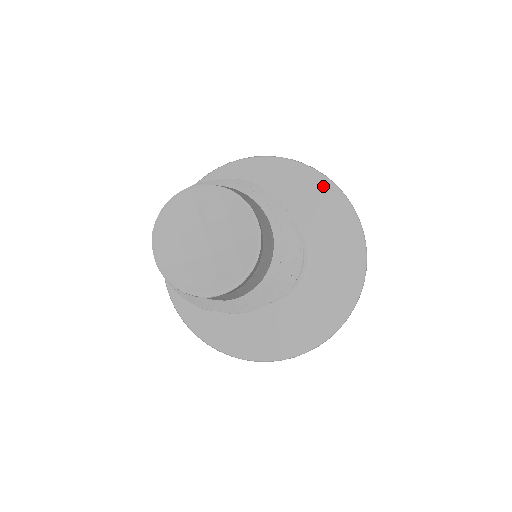
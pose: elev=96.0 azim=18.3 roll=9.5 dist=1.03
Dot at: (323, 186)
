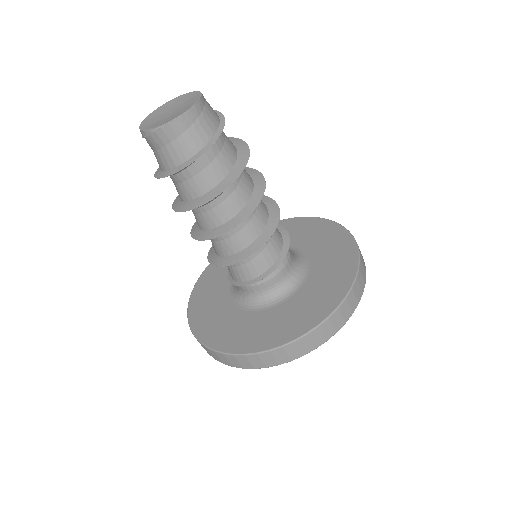
Dot at: (326, 225)
